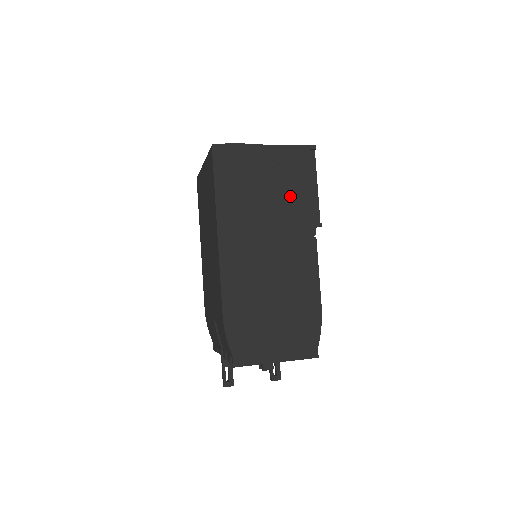
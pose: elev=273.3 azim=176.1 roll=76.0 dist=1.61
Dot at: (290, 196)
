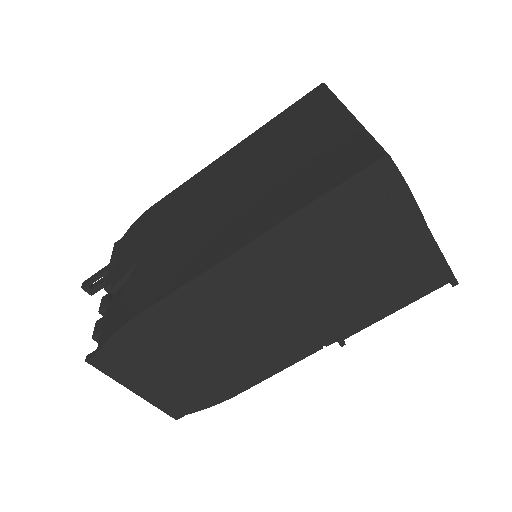
Dot at: (362, 295)
